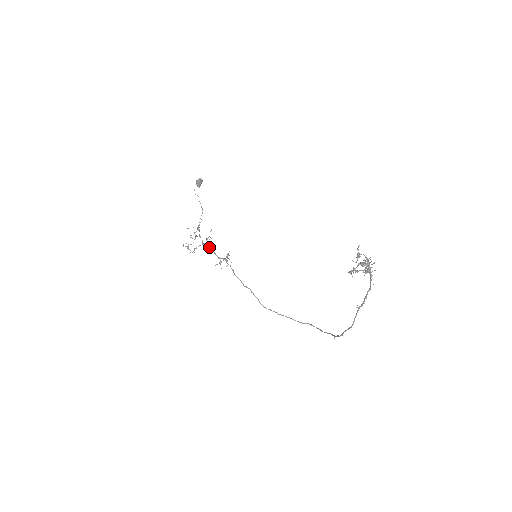
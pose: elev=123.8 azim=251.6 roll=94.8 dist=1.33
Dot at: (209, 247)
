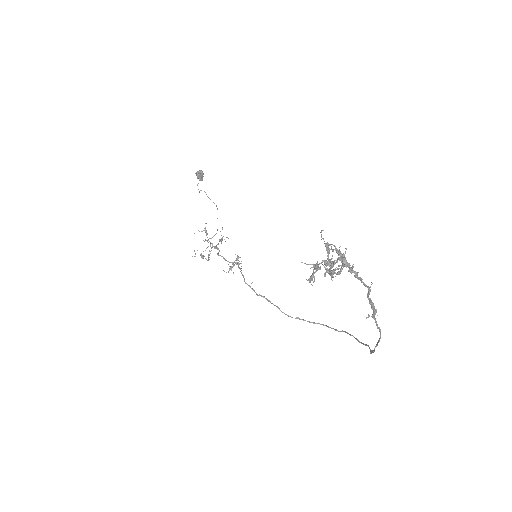
Dot at: (218, 252)
